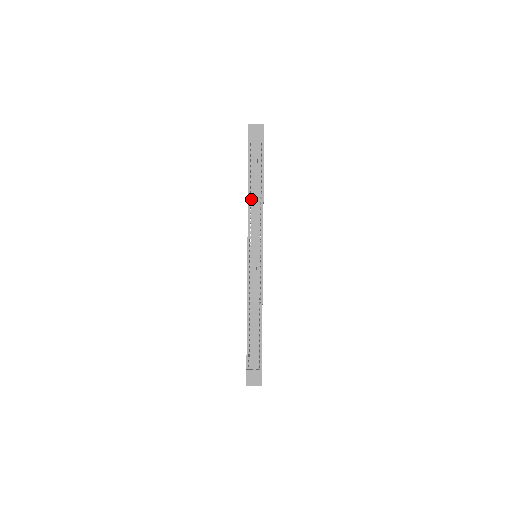
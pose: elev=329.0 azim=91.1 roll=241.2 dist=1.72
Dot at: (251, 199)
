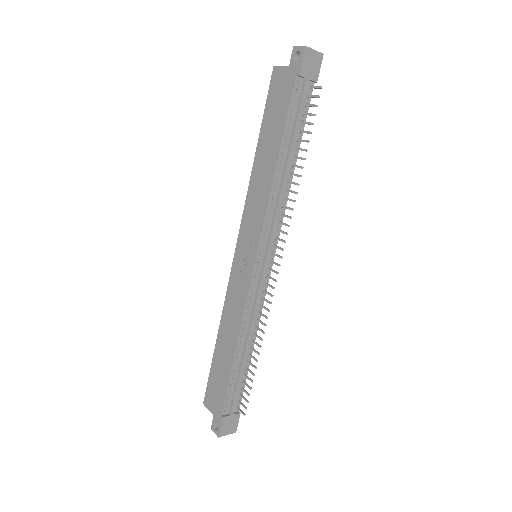
Dot at: (279, 173)
